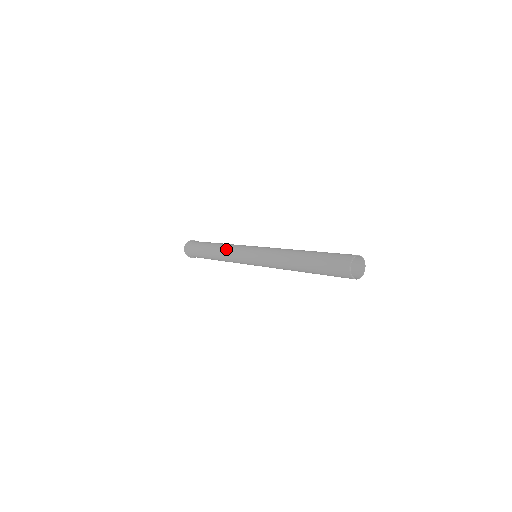
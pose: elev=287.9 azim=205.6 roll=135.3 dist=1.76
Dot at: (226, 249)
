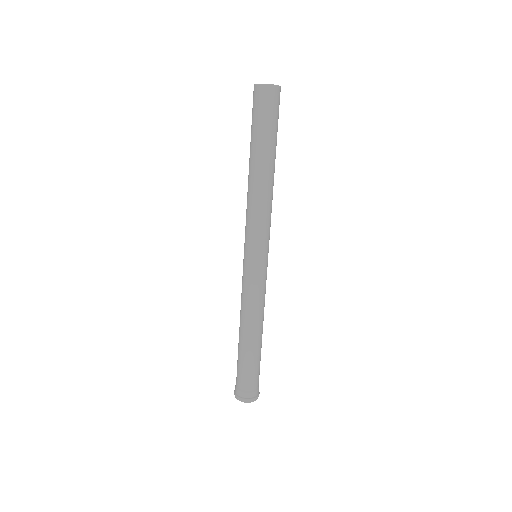
Dot at: (241, 304)
